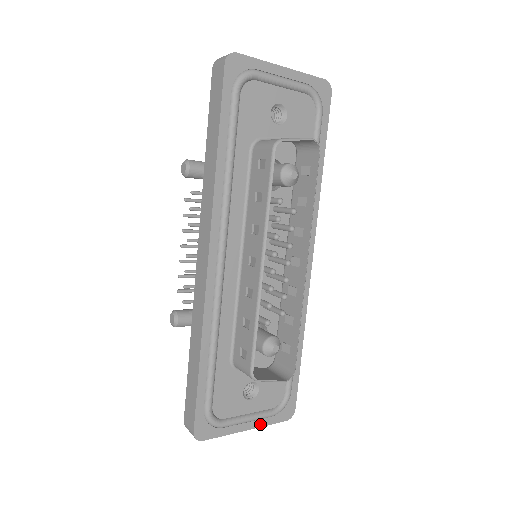
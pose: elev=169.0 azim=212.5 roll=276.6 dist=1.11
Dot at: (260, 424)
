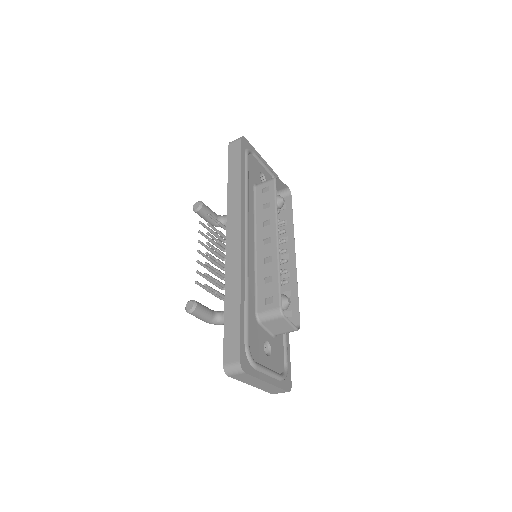
Dot at: (274, 383)
